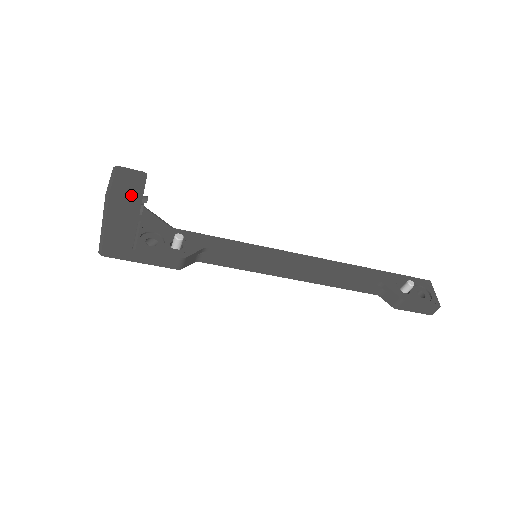
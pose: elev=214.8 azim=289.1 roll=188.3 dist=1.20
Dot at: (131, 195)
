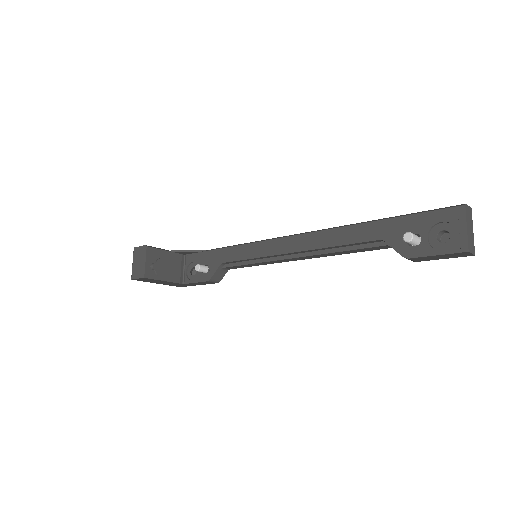
Dot at: (140, 274)
